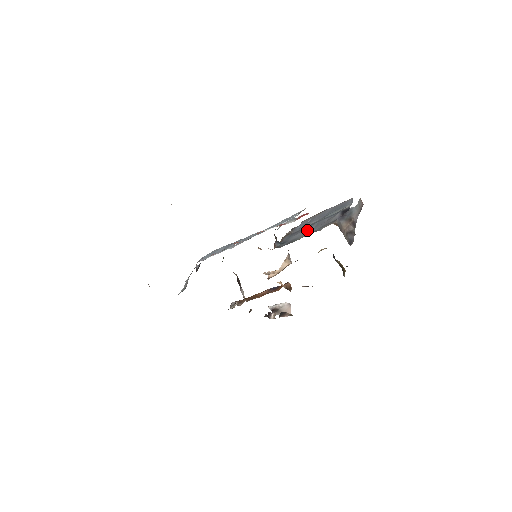
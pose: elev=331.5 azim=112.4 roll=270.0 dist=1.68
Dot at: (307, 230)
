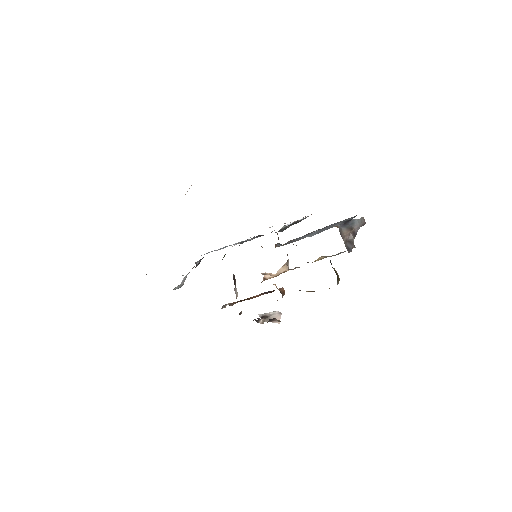
Dot at: (309, 235)
